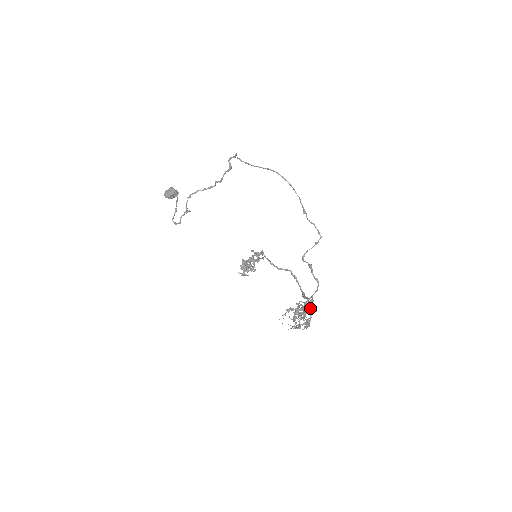
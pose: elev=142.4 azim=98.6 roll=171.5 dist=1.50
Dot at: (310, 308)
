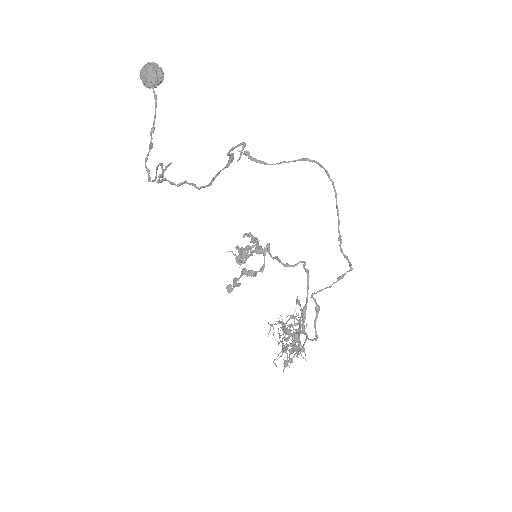
Dot at: (297, 354)
